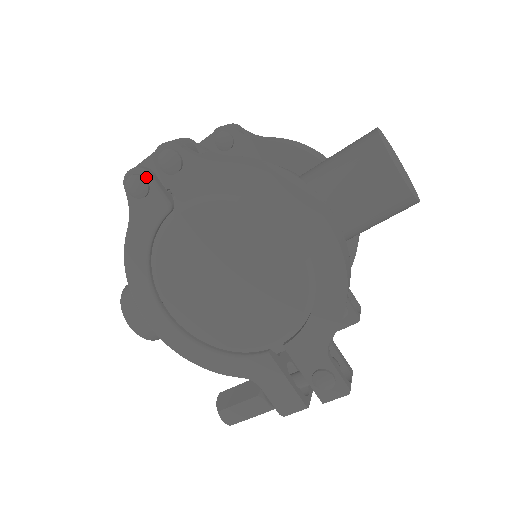
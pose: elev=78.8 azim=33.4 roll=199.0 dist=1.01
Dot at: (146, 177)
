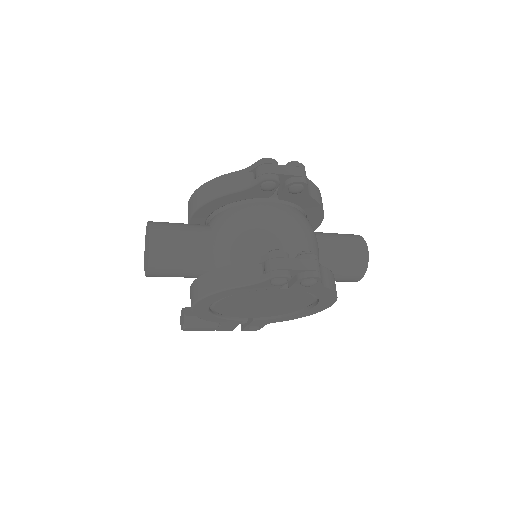
Dot at: (288, 280)
